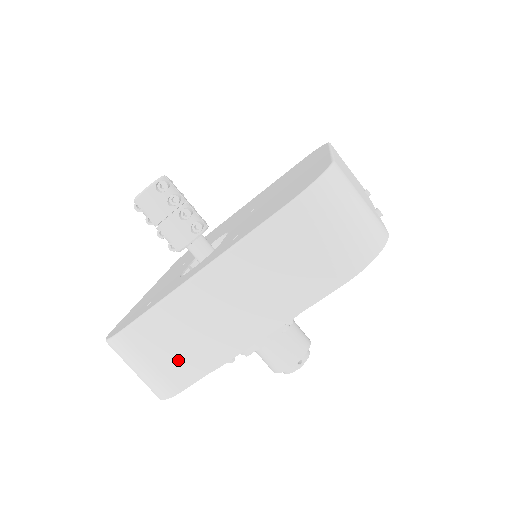
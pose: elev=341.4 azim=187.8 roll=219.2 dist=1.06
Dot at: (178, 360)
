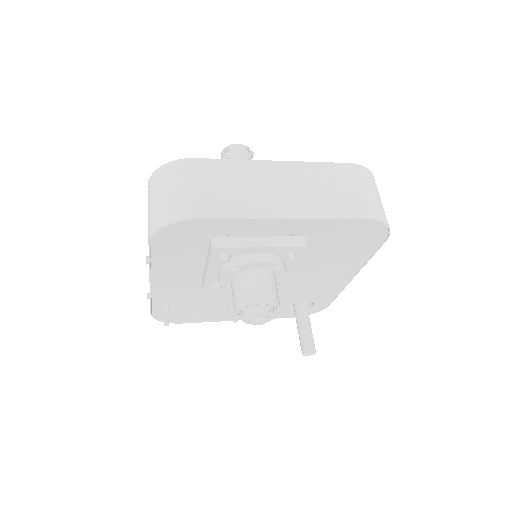
Dot at: (217, 197)
